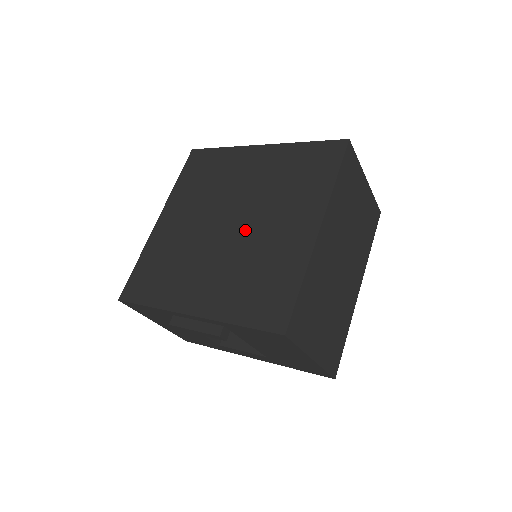
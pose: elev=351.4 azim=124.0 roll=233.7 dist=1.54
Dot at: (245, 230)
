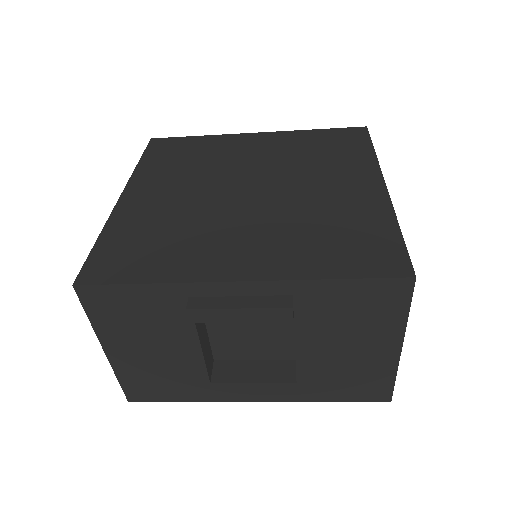
Dot at: (280, 193)
